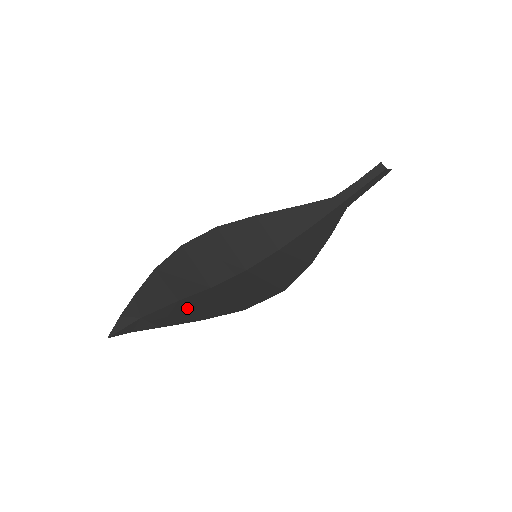
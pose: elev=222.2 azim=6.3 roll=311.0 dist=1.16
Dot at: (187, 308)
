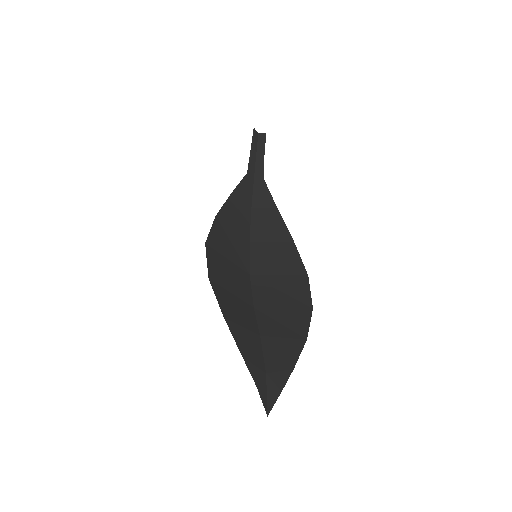
Dot at: (279, 337)
